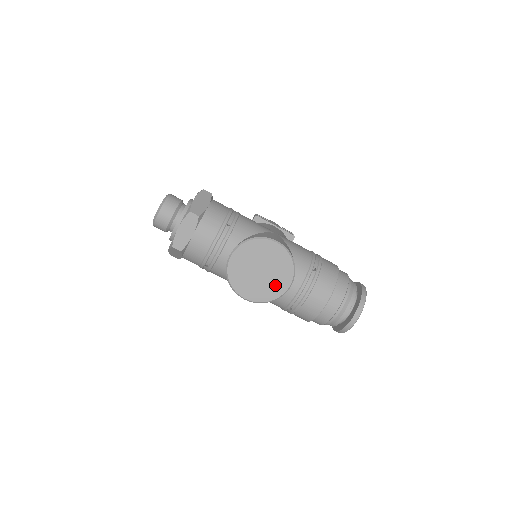
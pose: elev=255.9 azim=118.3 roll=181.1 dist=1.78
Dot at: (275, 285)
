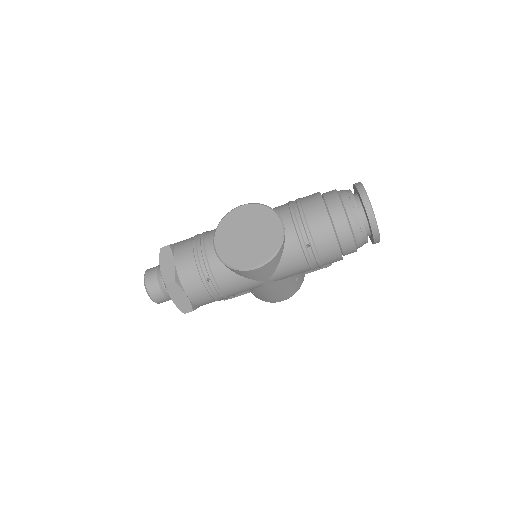
Dot at: (269, 234)
